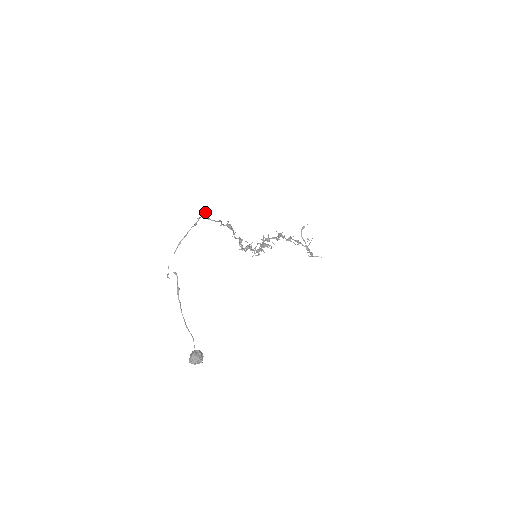
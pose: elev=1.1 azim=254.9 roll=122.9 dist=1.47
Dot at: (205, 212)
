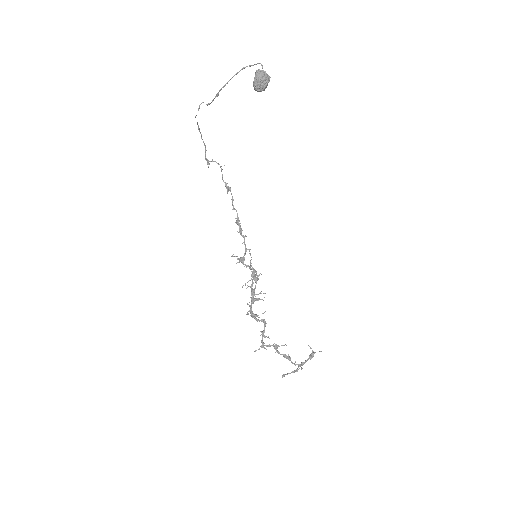
Dot at: (207, 163)
